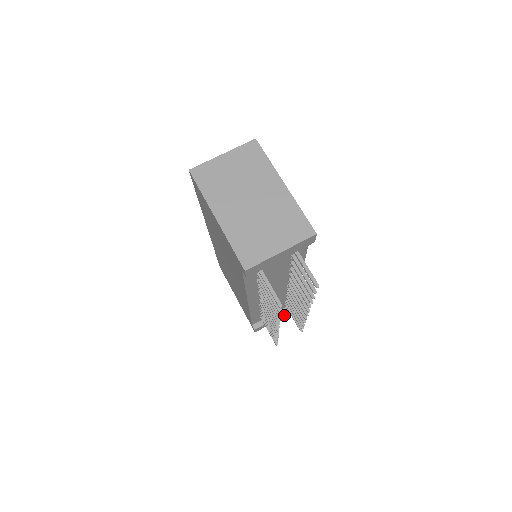
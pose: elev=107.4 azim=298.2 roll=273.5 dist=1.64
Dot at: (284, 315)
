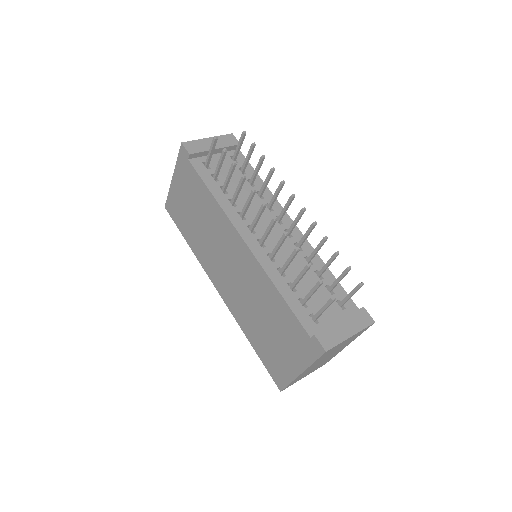
Dot at: (355, 325)
